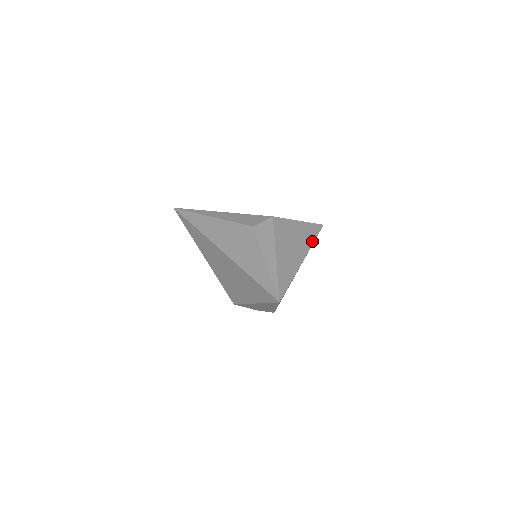
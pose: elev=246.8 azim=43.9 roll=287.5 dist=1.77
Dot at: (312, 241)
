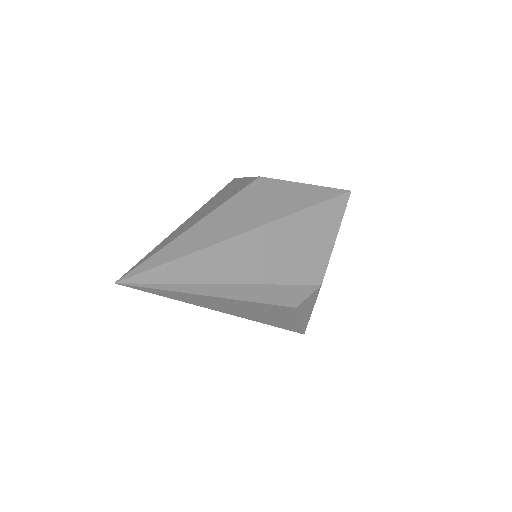
Dot at: occluded
